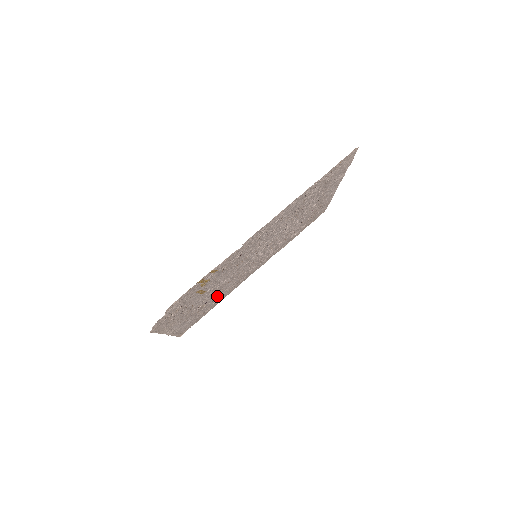
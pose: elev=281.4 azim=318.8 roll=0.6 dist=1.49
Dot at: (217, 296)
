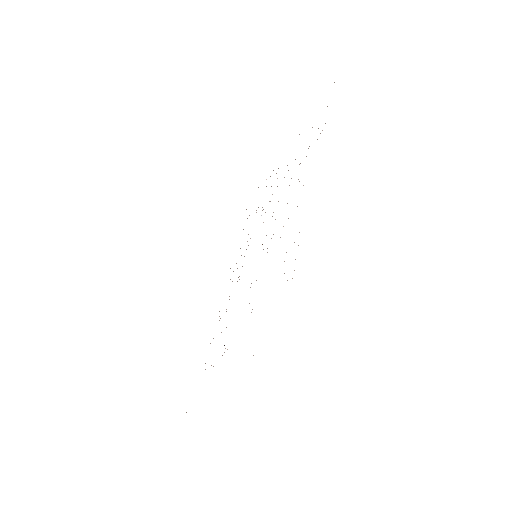
Dot at: (221, 332)
